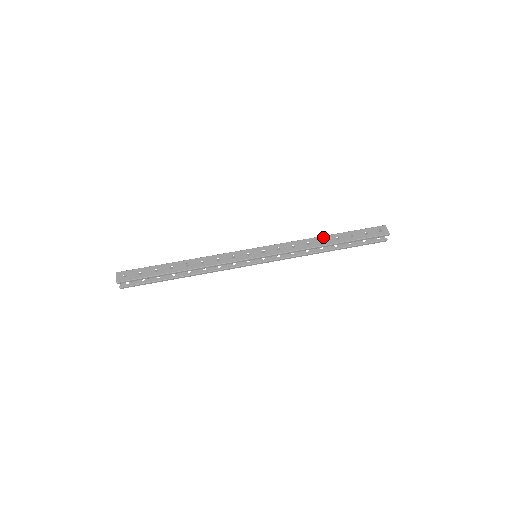
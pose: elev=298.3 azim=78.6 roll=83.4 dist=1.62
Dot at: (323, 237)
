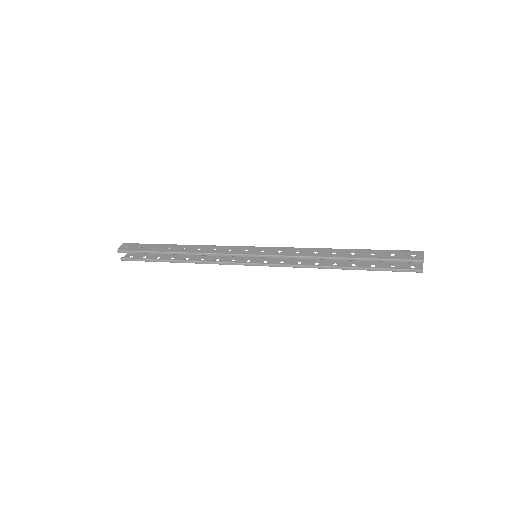
Dot at: (337, 249)
